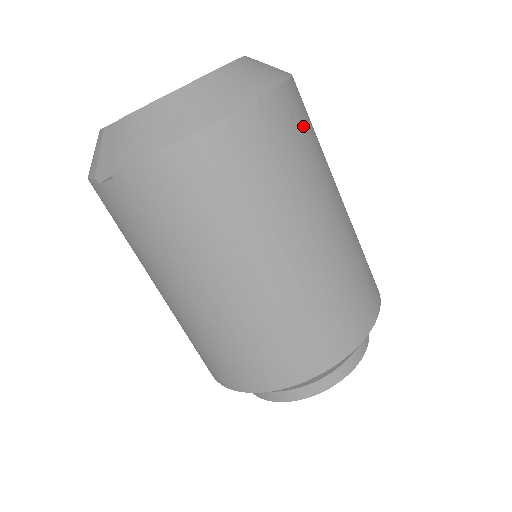
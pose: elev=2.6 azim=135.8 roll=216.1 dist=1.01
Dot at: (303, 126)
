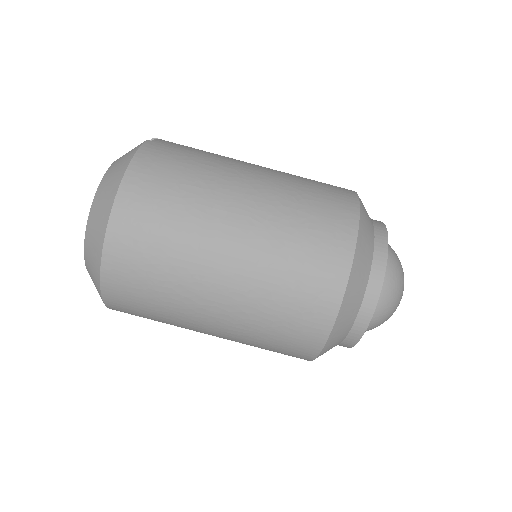
Dot at: (146, 237)
